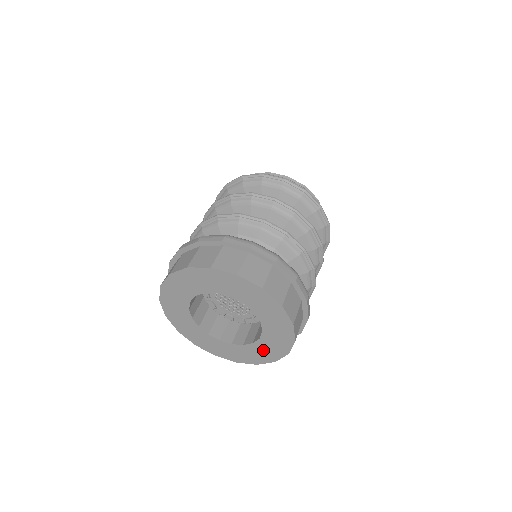
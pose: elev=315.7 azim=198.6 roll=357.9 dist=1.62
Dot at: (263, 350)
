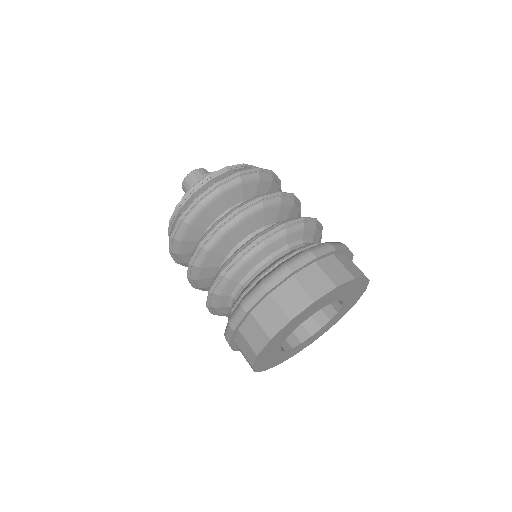
Dot at: (352, 299)
